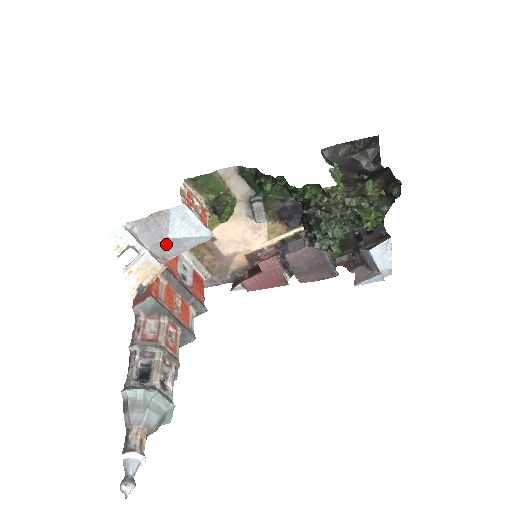
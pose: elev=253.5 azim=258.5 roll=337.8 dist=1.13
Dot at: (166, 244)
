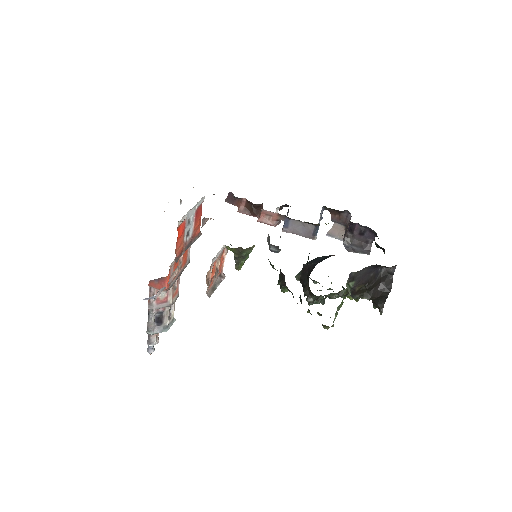
Dot at: occluded
